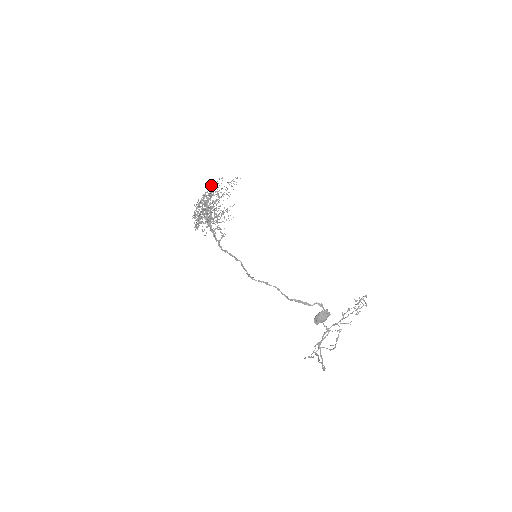
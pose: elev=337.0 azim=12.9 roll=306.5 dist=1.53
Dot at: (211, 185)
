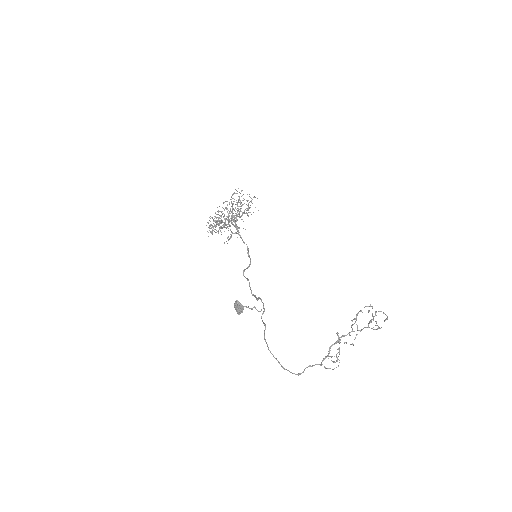
Dot at: occluded
